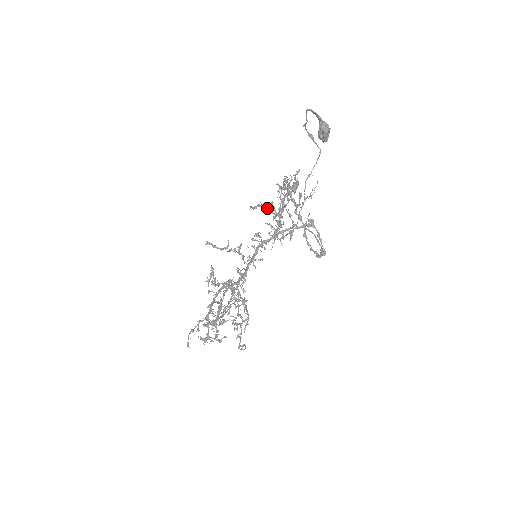
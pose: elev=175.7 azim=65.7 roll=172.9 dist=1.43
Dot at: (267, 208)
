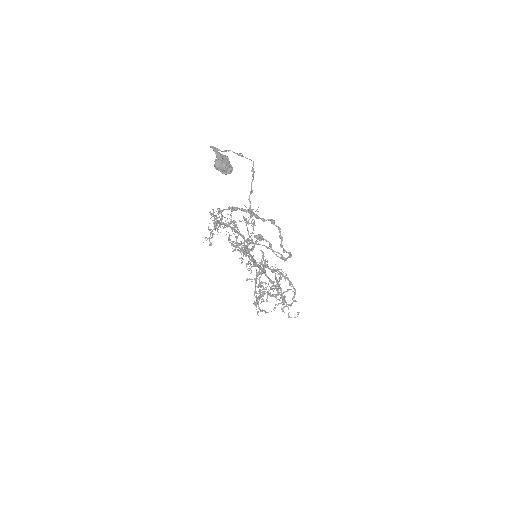
Dot at: (245, 219)
